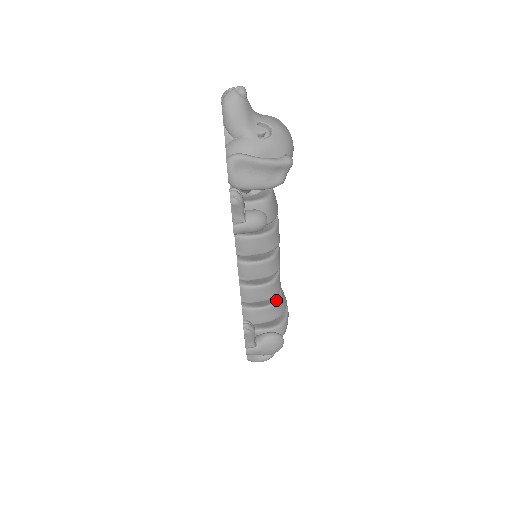
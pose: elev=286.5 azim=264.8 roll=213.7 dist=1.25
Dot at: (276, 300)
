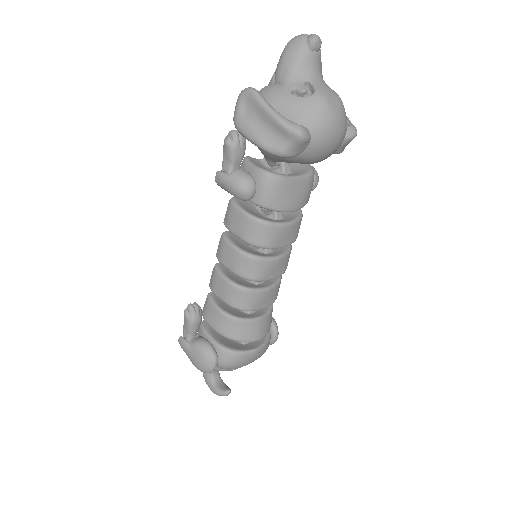
Dot at: (240, 317)
